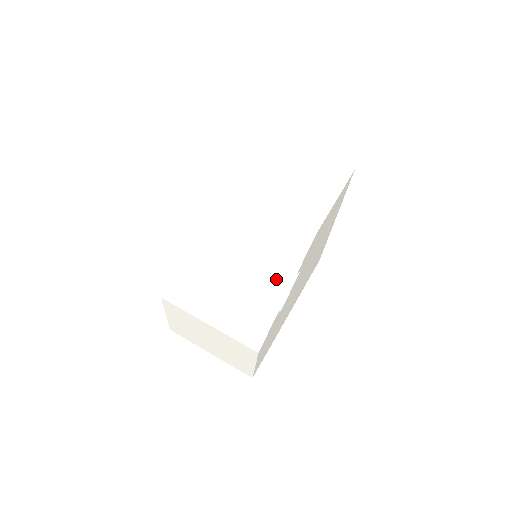
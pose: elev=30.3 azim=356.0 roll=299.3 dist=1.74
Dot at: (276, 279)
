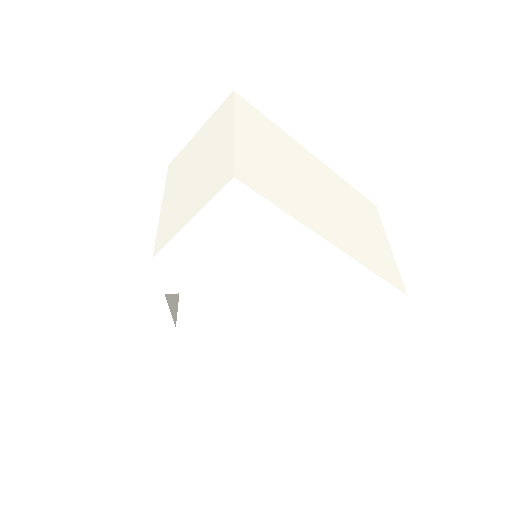
Dot at: occluded
